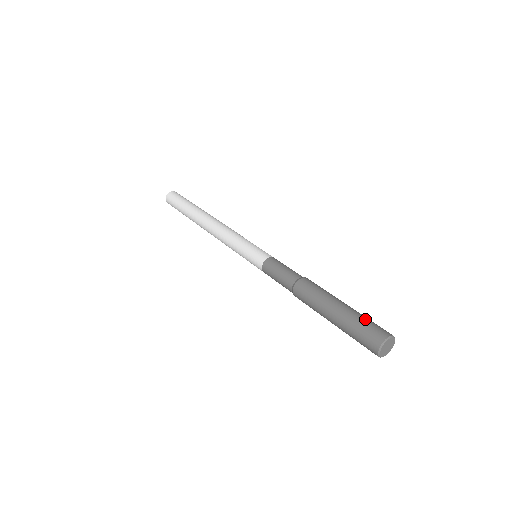
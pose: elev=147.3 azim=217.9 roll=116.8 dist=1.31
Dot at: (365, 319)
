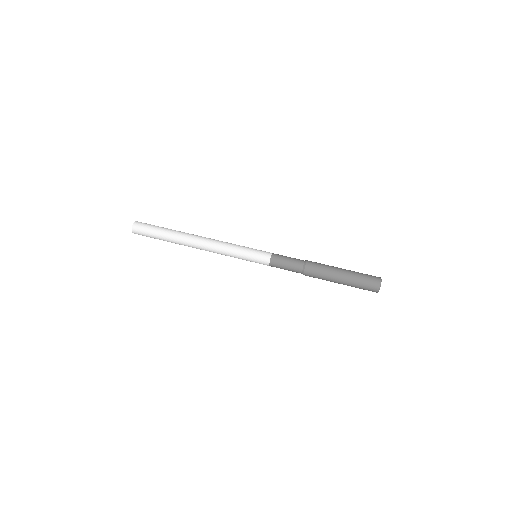
Dot at: (362, 273)
